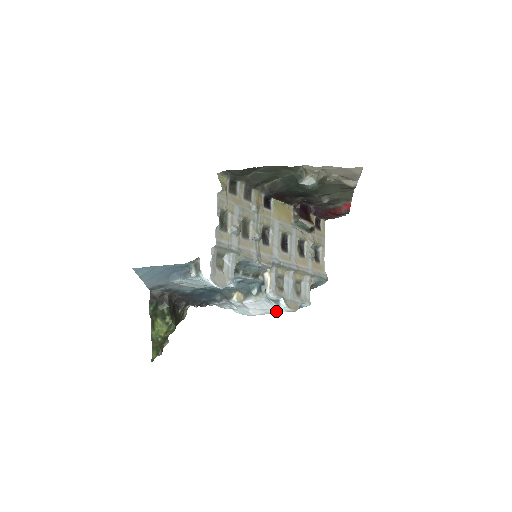
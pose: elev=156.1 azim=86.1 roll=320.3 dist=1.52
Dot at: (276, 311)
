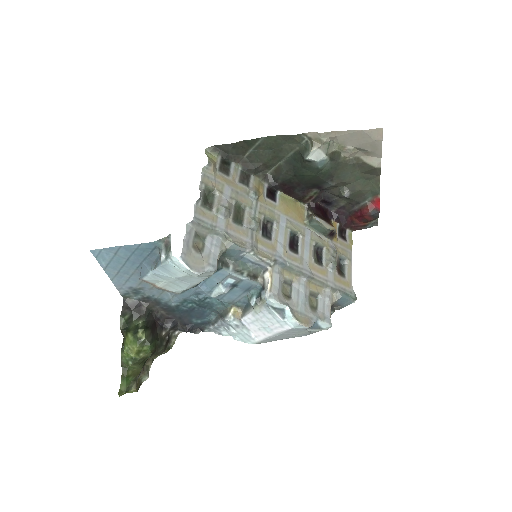
Dot at: (282, 328)
